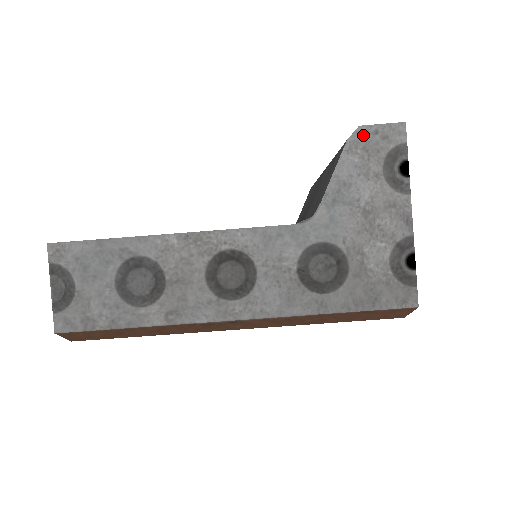
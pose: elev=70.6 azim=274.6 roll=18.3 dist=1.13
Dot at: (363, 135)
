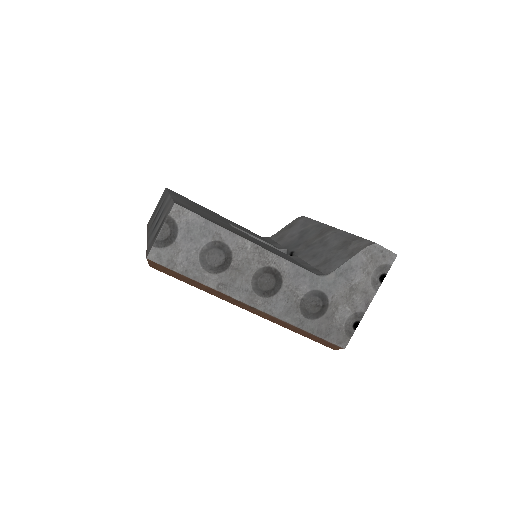
Dot at: (375, 249)
